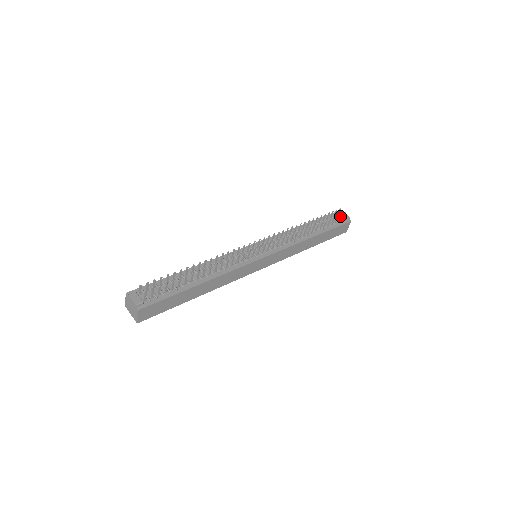
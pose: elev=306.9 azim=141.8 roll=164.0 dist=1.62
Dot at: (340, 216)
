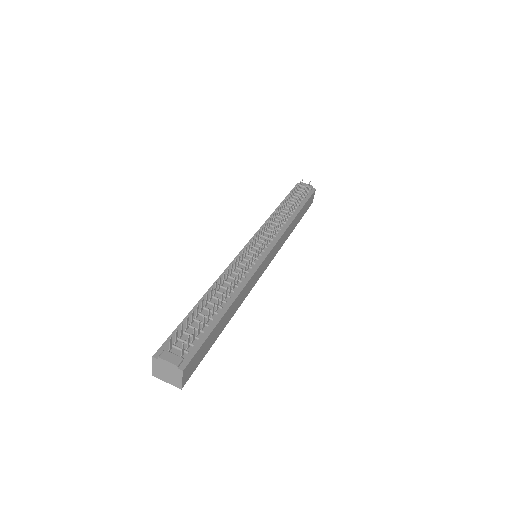
Dot at: (307, 187)
